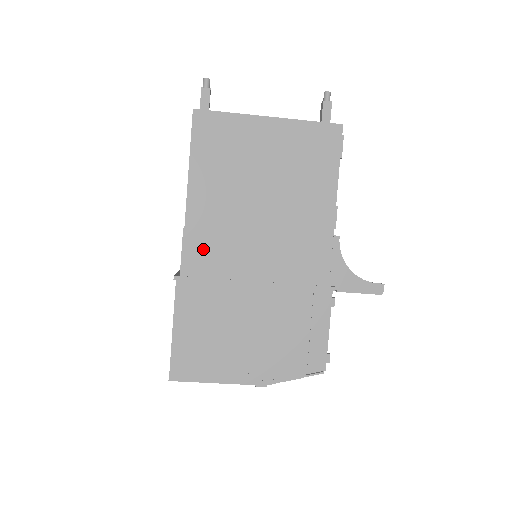
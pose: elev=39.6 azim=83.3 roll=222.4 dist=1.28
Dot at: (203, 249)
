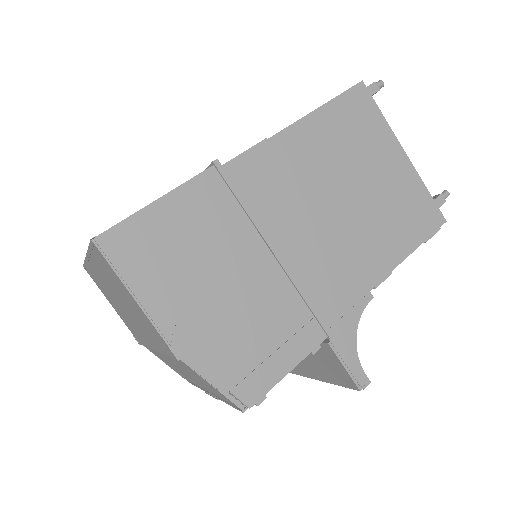
Dot at: (263, 172)
